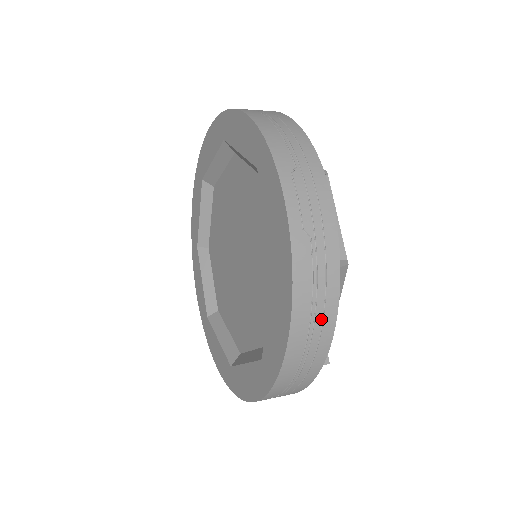
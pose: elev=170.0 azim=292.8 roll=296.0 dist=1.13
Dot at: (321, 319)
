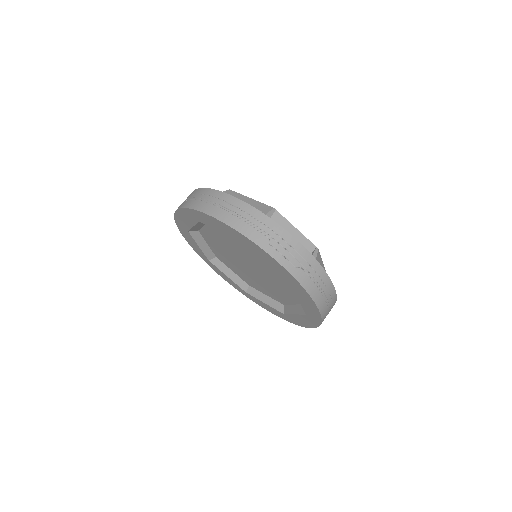
Dot at: occluded
